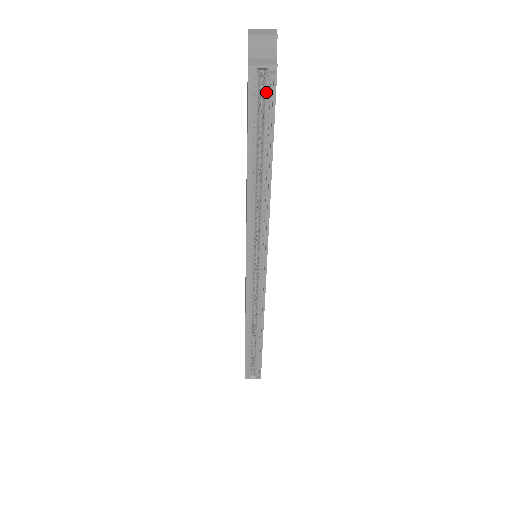
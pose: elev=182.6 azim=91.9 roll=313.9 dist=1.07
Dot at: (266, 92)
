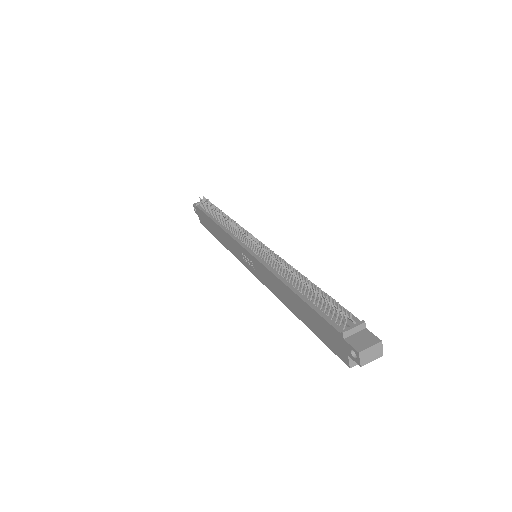
Dot at: occluded
